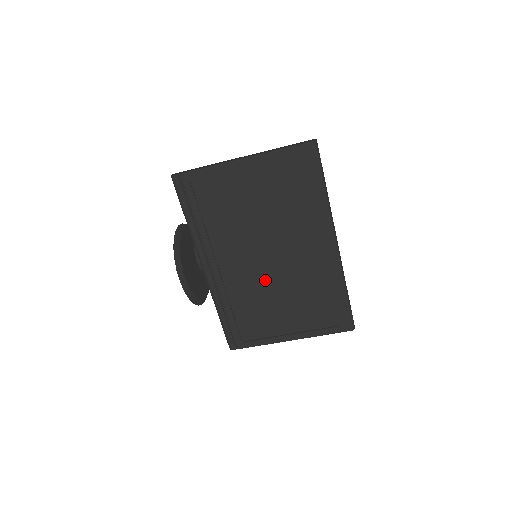
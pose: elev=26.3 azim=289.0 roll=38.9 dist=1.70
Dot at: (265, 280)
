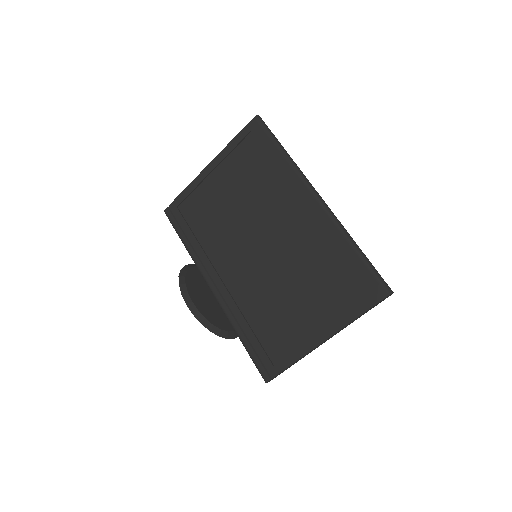
Dot at: (268, 274)
